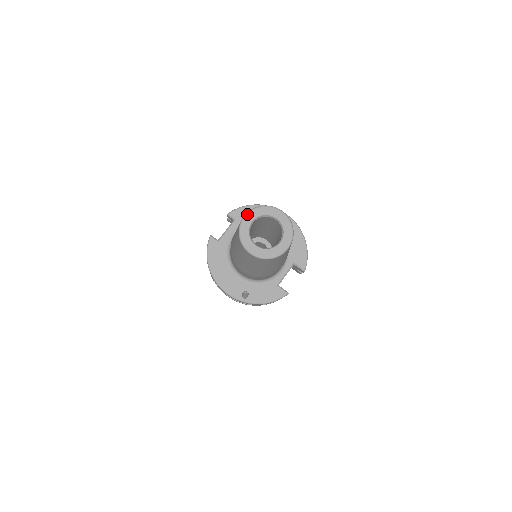
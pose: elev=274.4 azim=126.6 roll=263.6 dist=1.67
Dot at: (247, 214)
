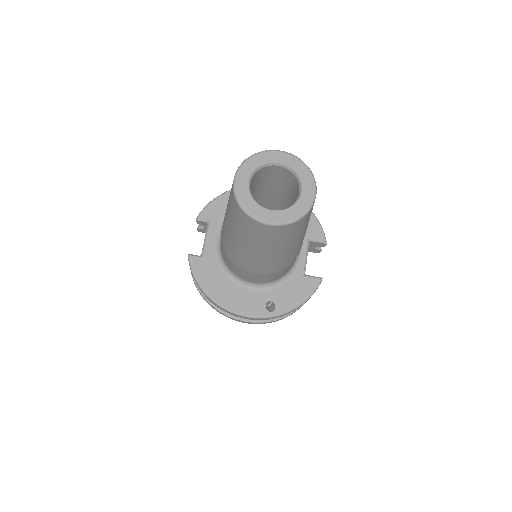
Dot at: (236, 175)
